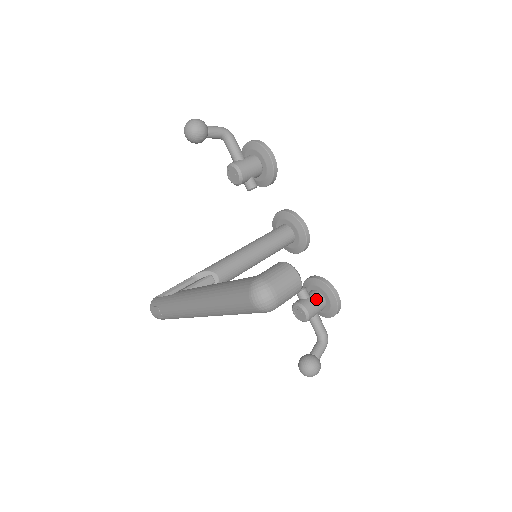
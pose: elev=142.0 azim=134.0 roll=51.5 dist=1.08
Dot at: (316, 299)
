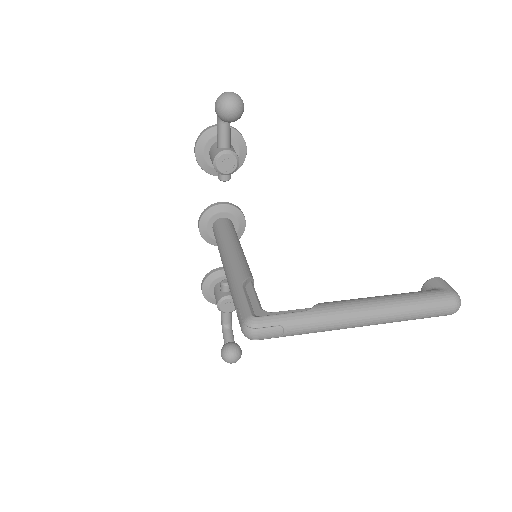
Dot at: occluded
